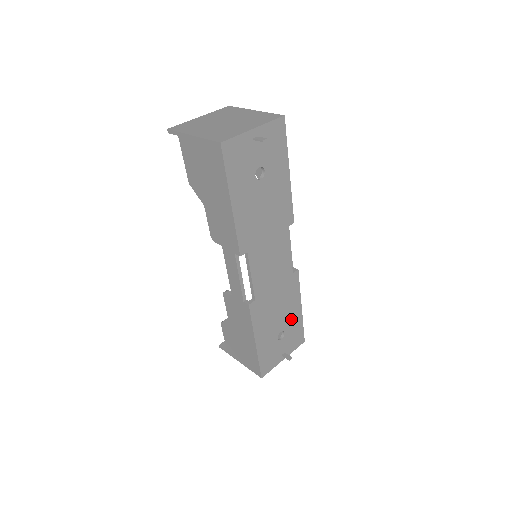
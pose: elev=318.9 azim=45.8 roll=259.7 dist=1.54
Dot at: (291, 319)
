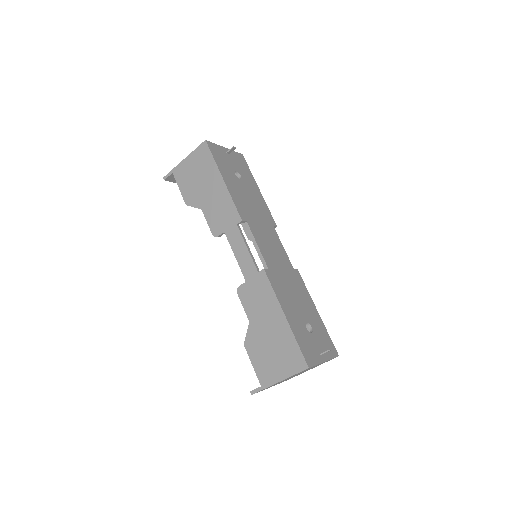
Dot at: (312, 317)
